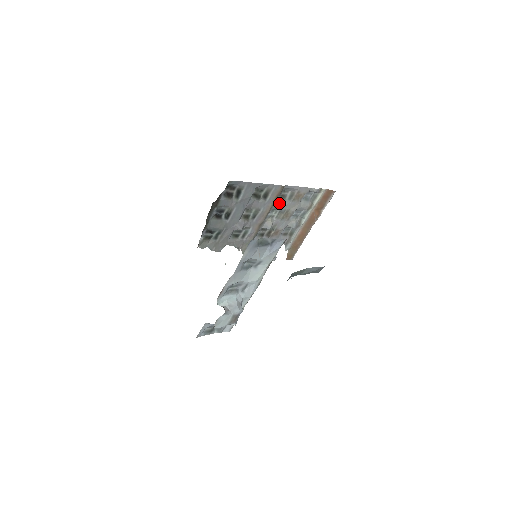
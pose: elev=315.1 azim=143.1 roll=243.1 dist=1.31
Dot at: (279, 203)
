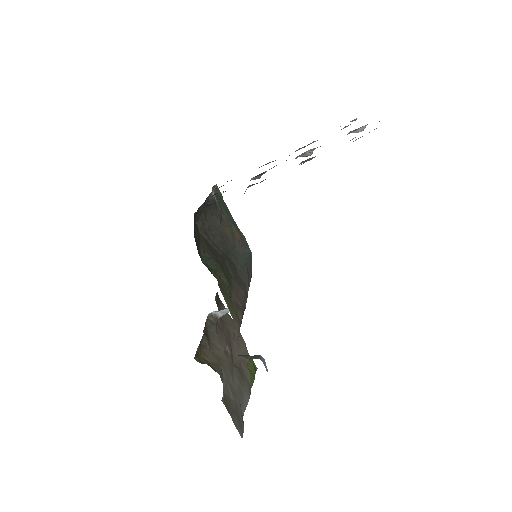
Dot at: (304, 161)
